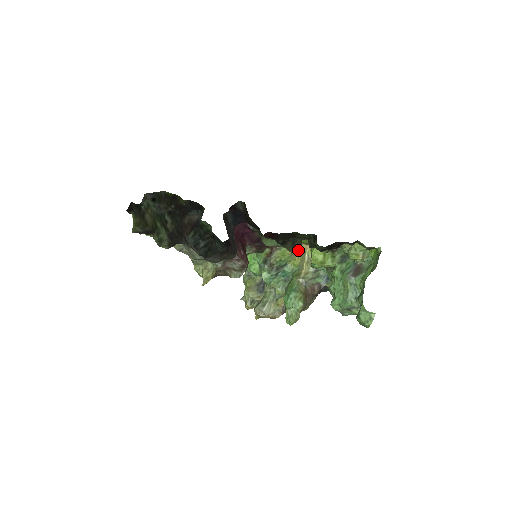
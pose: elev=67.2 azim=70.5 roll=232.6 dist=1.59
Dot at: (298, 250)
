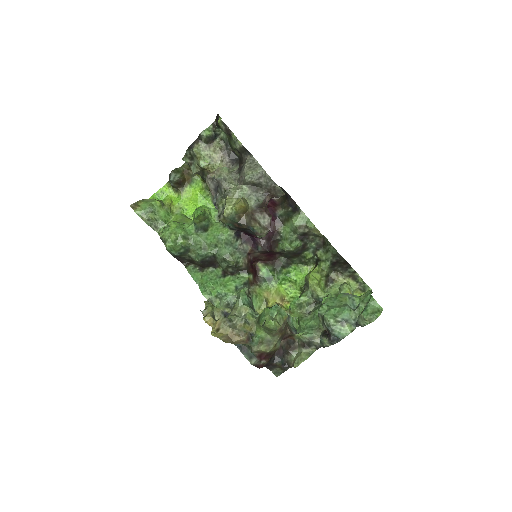
Dot at: (322, 236)
